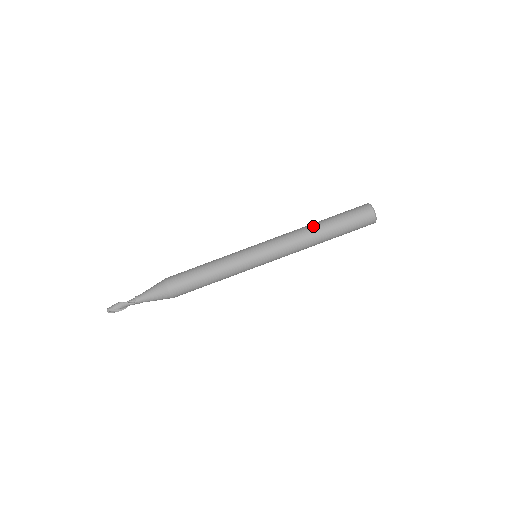
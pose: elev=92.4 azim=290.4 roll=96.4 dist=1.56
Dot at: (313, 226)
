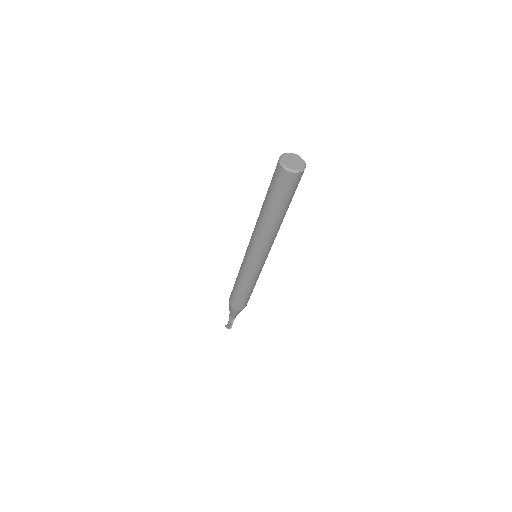
Dot at: (271, 224)
